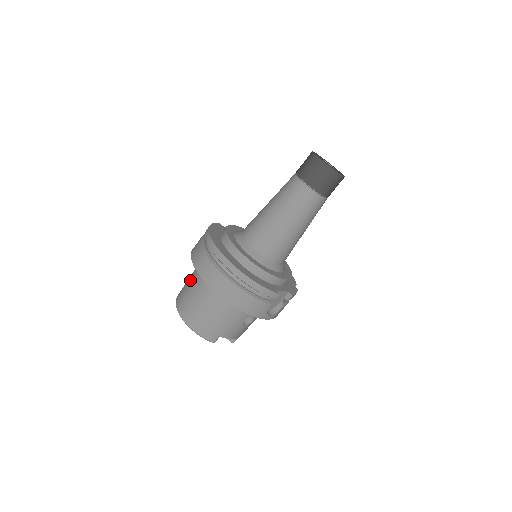
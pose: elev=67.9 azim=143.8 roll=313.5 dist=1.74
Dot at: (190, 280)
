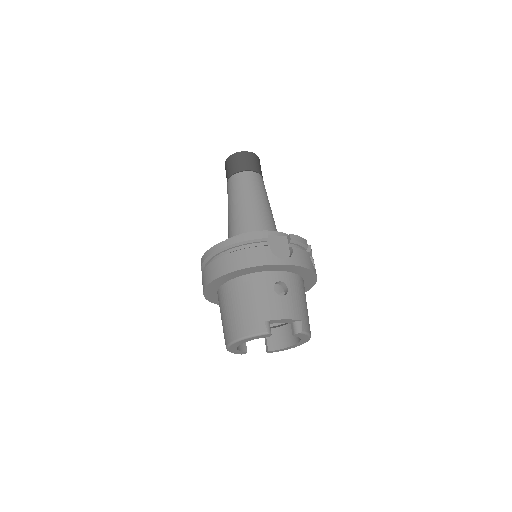
Dot at: occluded
